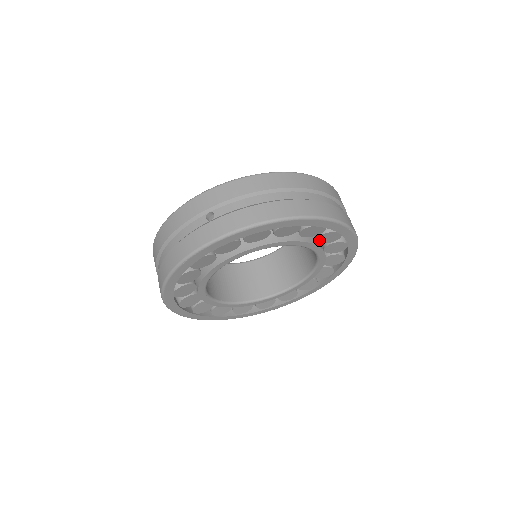
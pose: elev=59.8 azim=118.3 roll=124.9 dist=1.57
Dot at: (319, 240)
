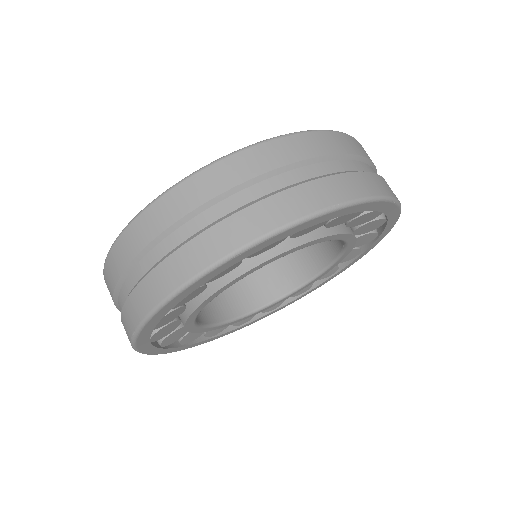
Dot at: (262, 251)
